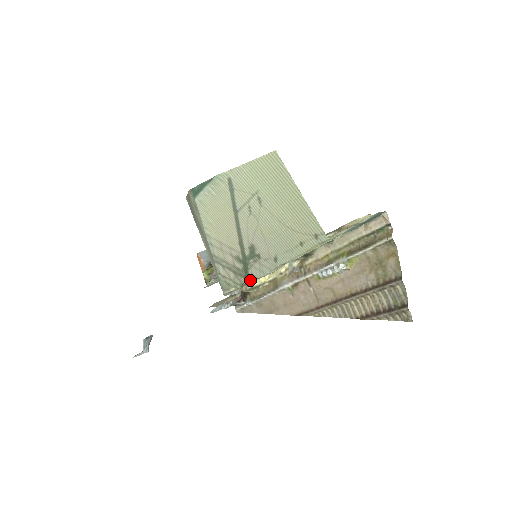
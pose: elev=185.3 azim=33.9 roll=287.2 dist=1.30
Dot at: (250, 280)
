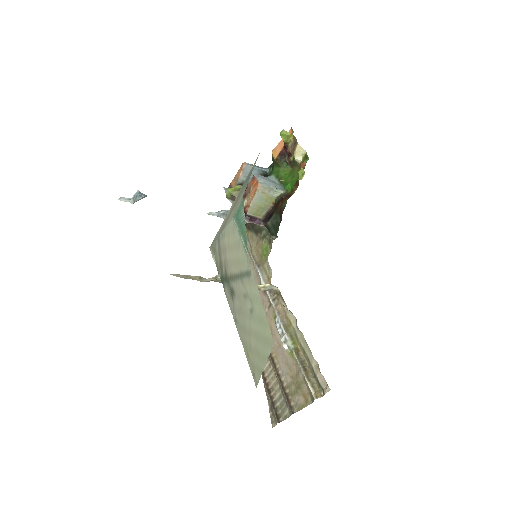
Dot at: (223, 283)
